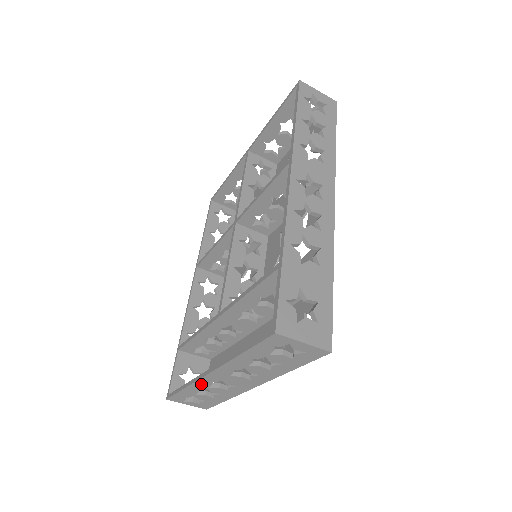
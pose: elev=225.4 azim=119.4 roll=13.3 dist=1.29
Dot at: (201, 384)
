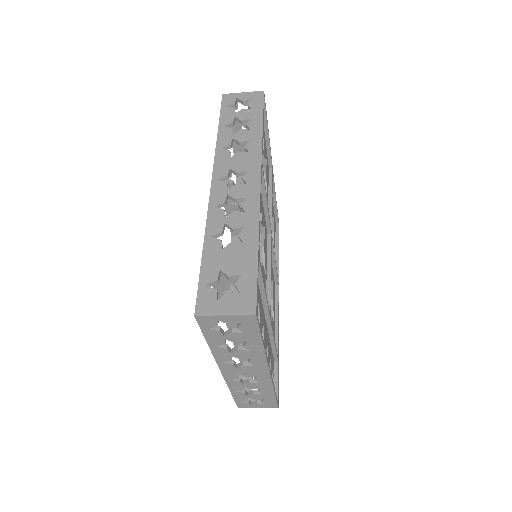
Dot at: (233, 384)
